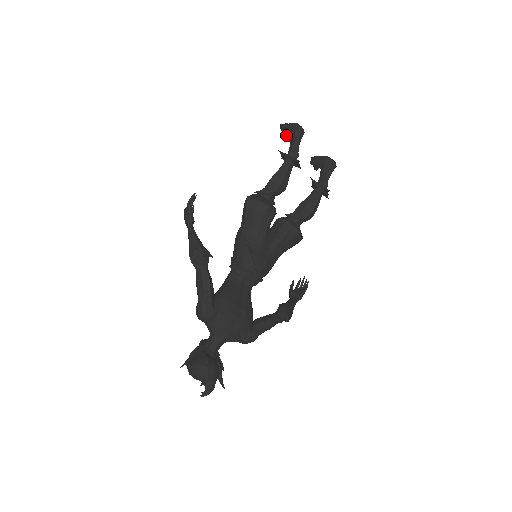
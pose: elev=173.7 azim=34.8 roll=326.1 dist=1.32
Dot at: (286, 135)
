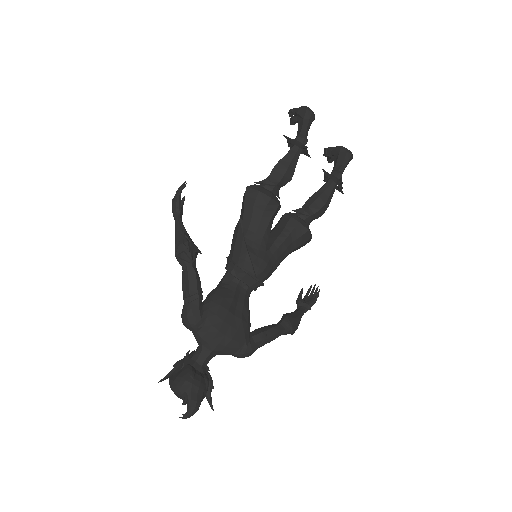
Dot at: (295, 121)
